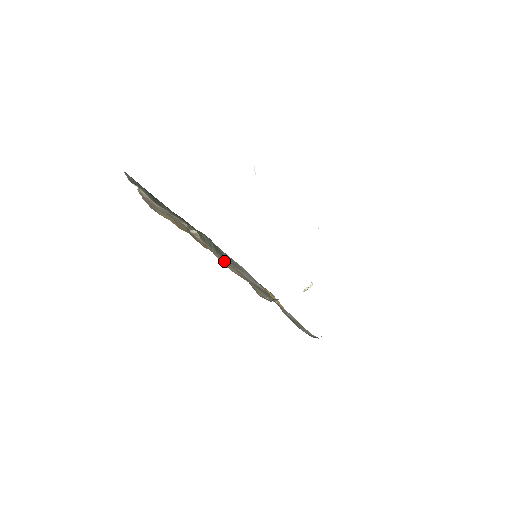
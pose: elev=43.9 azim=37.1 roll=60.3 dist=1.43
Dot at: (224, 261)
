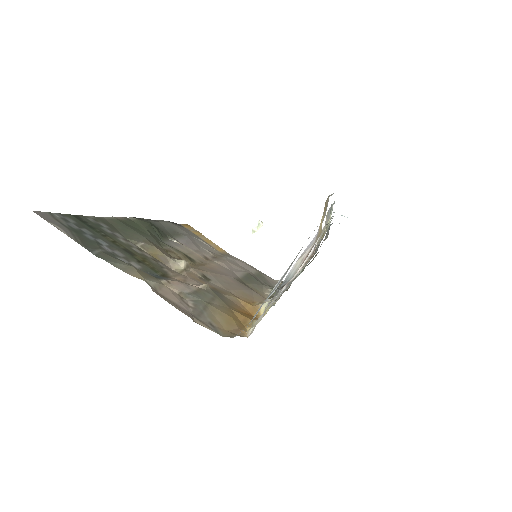
Dot at: (235, 289)
